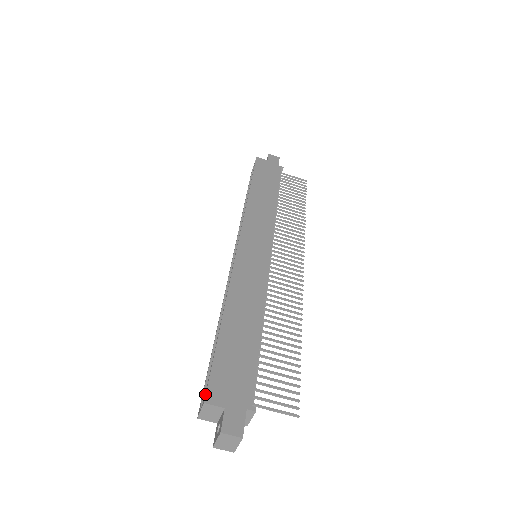
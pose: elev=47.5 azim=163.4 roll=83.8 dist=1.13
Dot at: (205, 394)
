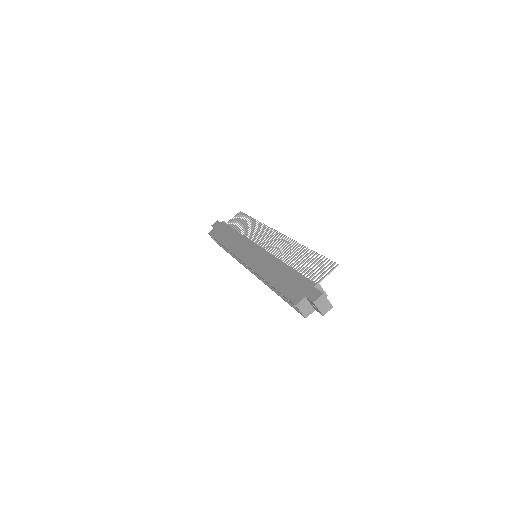
Dot at: (293, 304)
